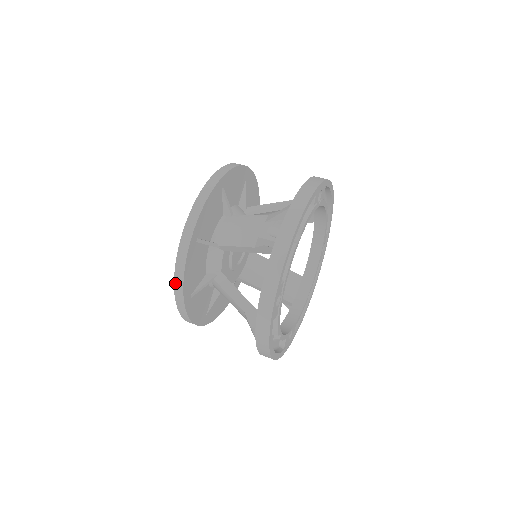
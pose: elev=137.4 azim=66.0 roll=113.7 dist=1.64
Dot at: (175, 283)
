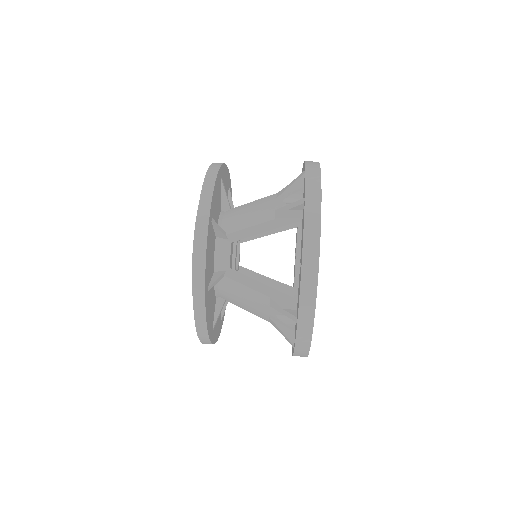
Dot at: (194, 268)
